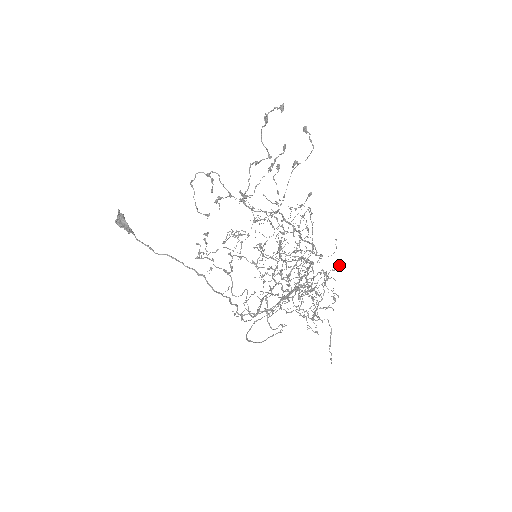
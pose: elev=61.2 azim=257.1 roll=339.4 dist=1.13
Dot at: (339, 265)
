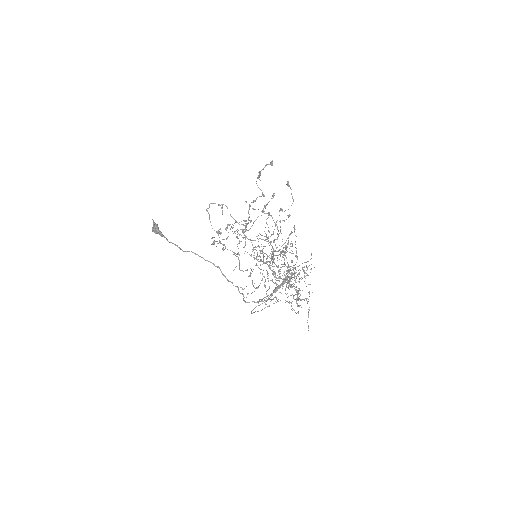
Dot at: occluded
